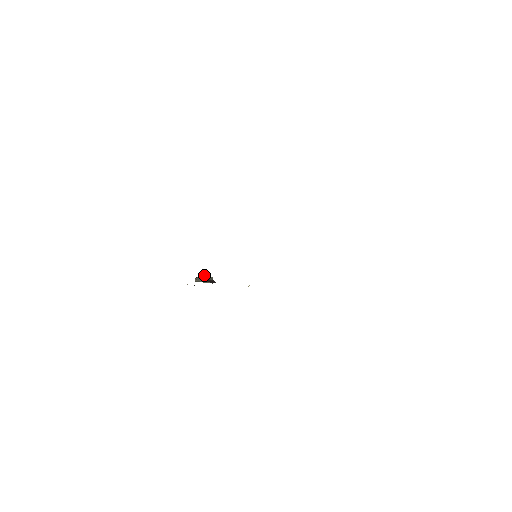
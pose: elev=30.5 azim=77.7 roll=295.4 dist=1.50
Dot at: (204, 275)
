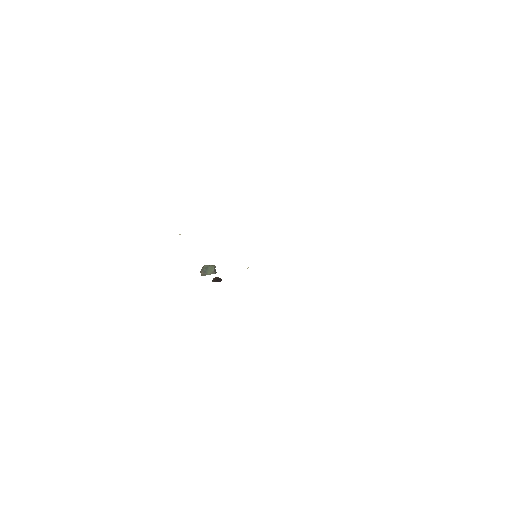
Dot at: (208, 266)
